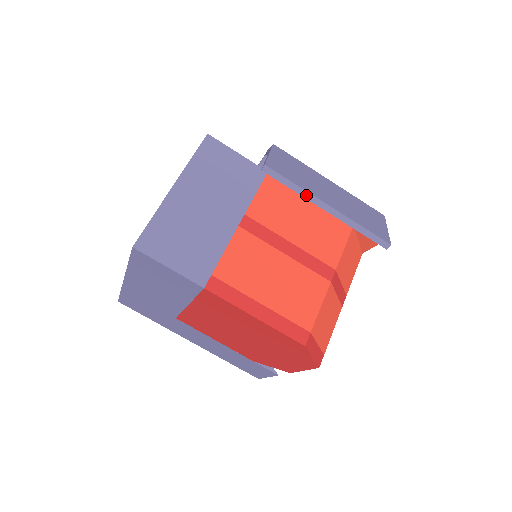
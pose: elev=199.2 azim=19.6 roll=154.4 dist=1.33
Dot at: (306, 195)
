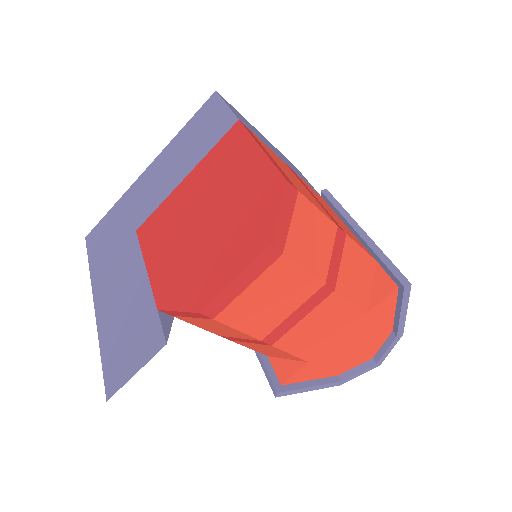
Dot at: (347, 217)
